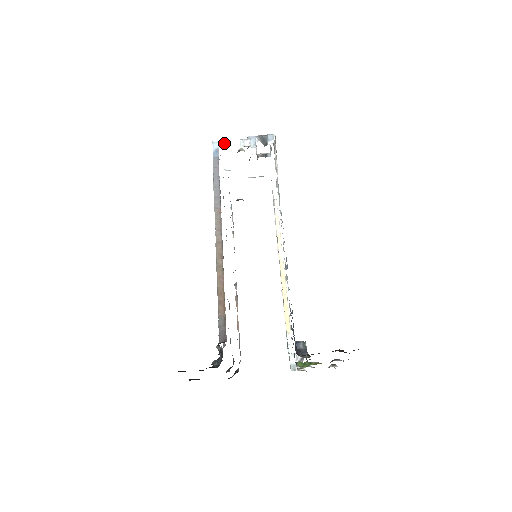
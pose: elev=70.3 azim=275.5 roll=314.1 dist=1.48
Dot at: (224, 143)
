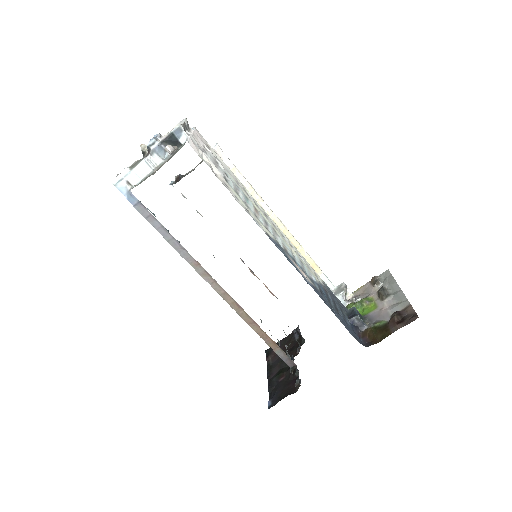
Dot at: (128, 178)
